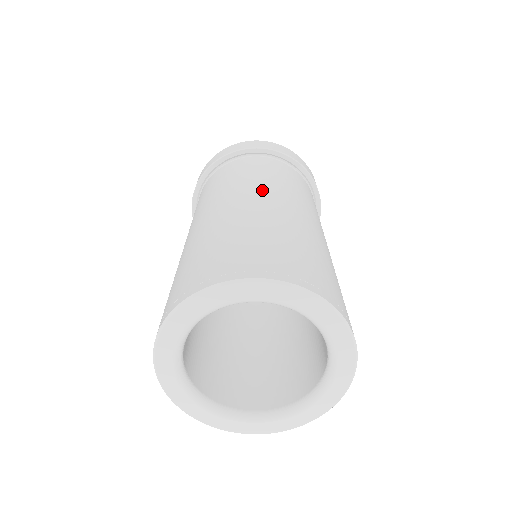
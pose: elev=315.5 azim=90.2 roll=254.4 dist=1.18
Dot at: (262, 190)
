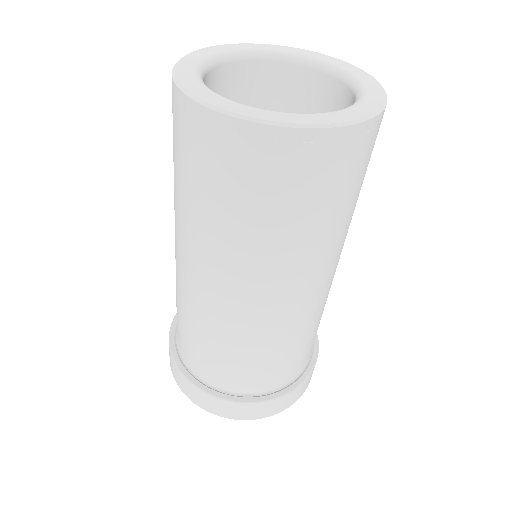
Dot at: occluded
